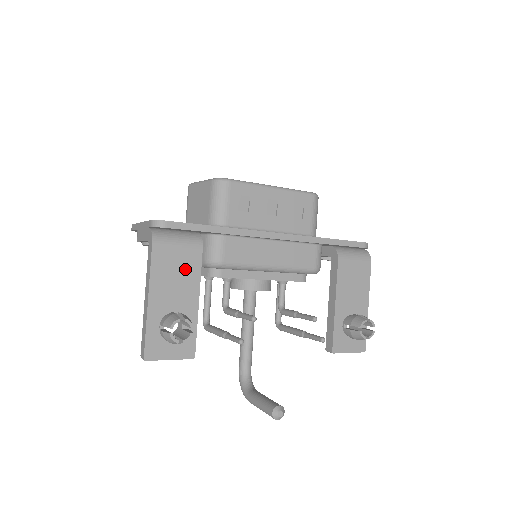
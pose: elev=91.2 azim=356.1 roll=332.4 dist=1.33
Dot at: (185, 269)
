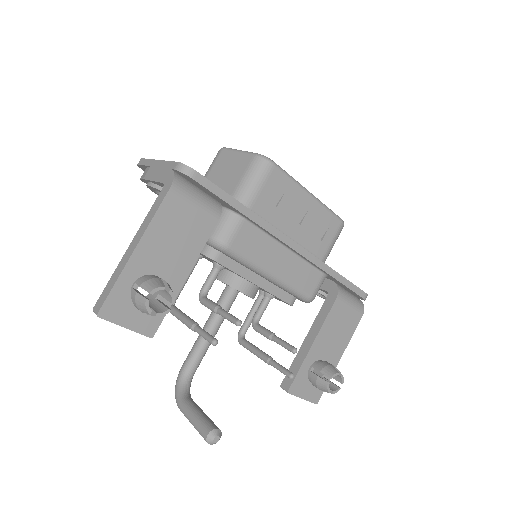
Dot at: (190, 234)
